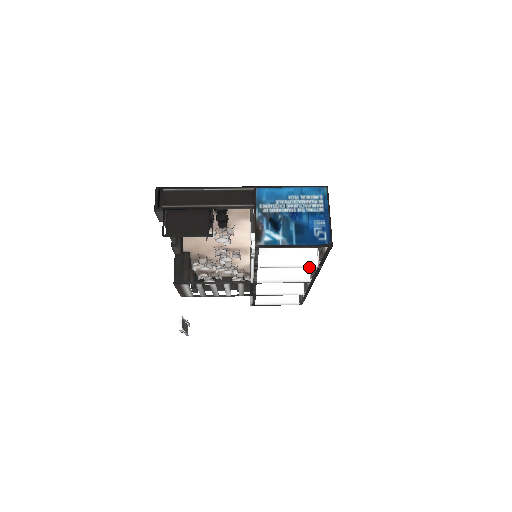
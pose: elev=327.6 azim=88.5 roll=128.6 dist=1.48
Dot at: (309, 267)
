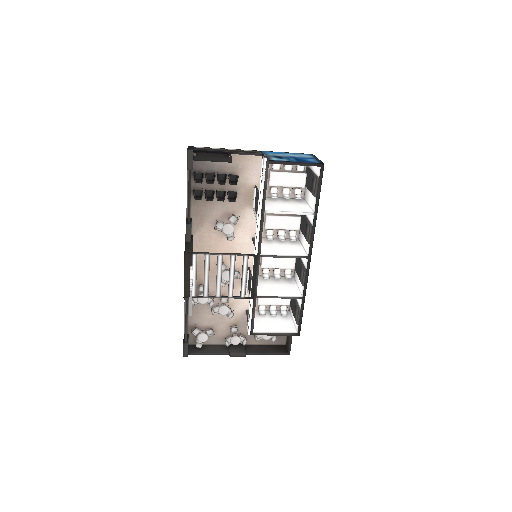
Dot at: (307, 214)
